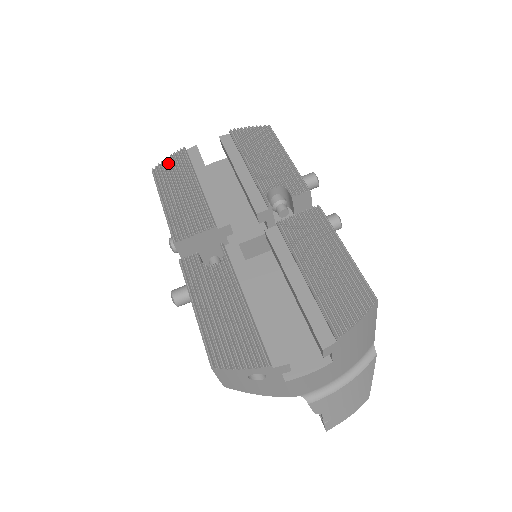
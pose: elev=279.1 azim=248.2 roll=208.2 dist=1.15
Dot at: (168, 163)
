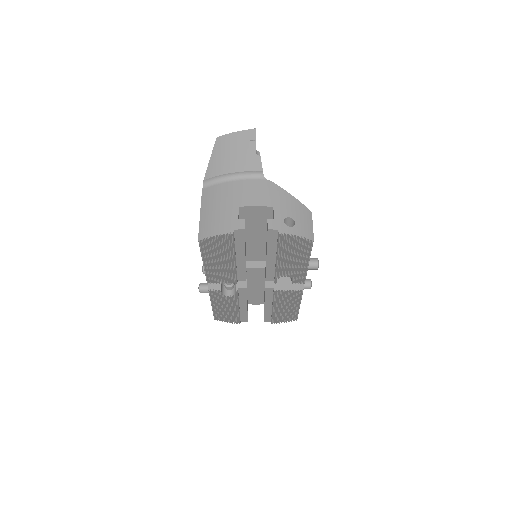
Dot at: (214, 239)
